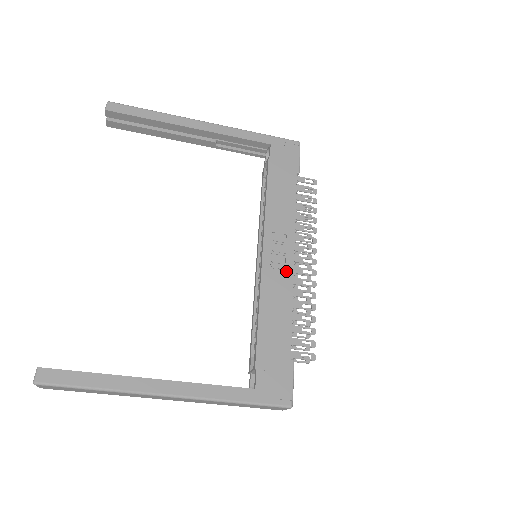
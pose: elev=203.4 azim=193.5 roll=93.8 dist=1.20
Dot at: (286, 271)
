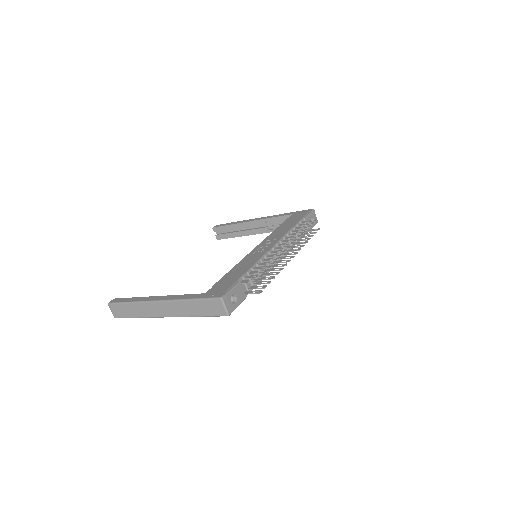
Dot at: (264, 251)
